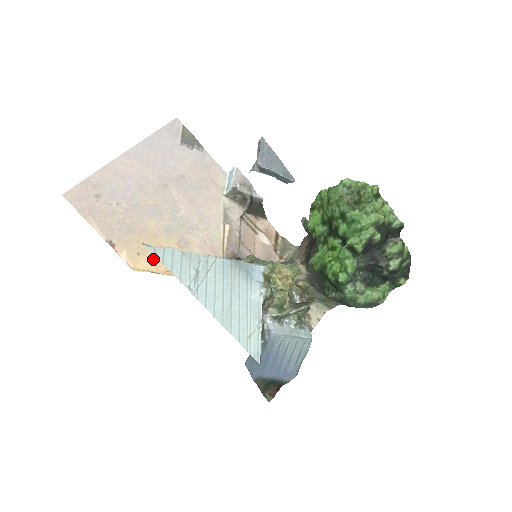
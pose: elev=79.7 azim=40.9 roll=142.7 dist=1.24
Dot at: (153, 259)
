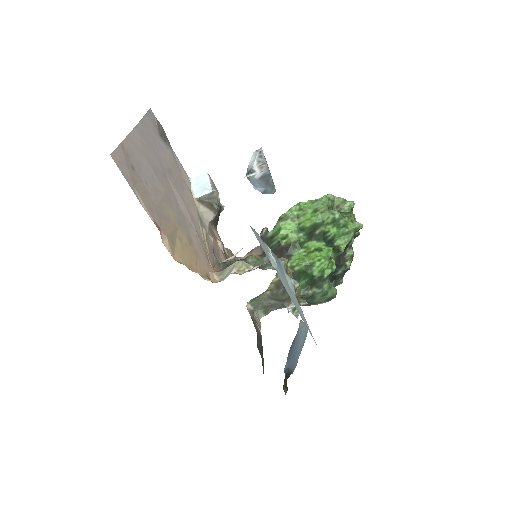
Dot at: (181, 251)
